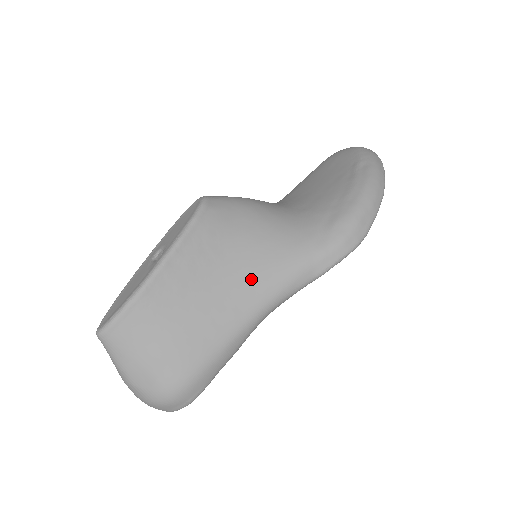
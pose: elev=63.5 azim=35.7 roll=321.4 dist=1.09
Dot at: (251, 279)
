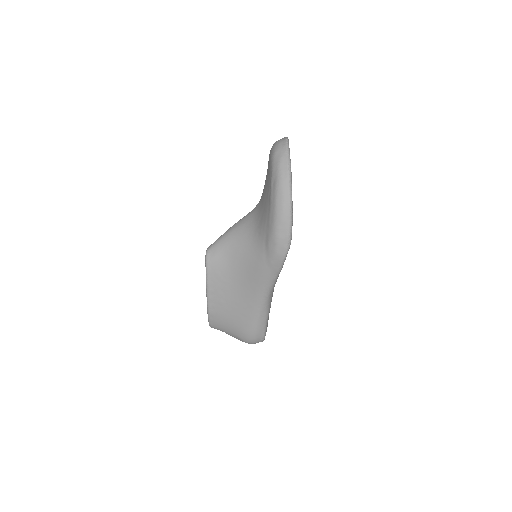
Dot at: (248, 287)
